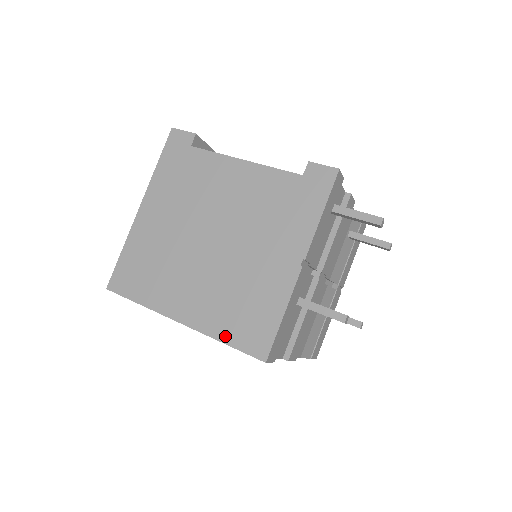
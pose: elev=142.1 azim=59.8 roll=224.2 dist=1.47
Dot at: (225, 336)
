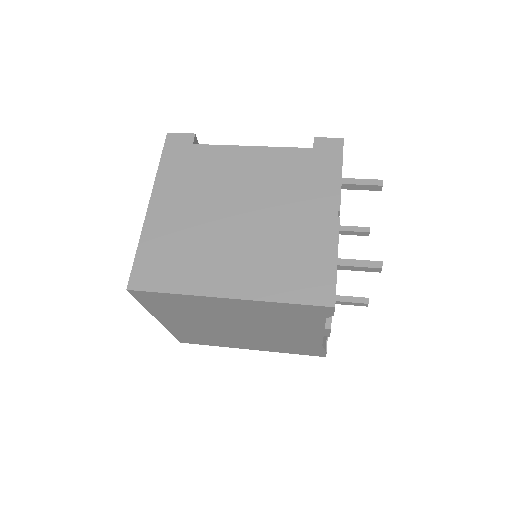
Dot at: (284, 296)
